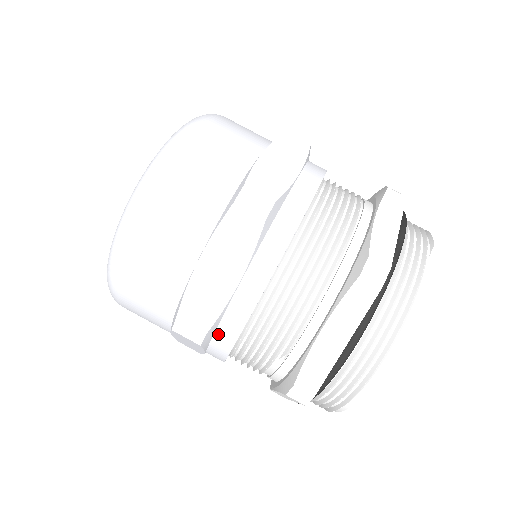
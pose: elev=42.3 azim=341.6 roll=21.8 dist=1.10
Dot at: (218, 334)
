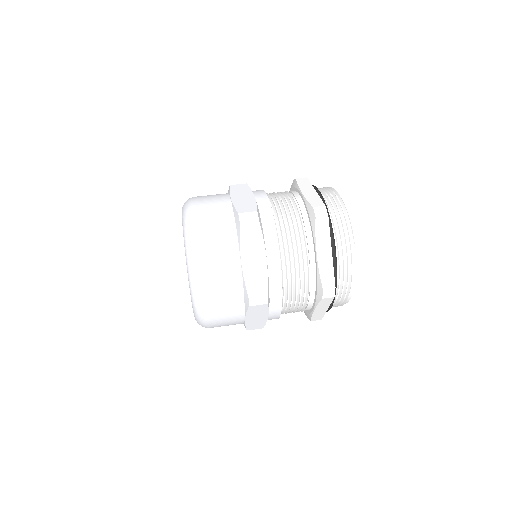
Dot at: occluded
